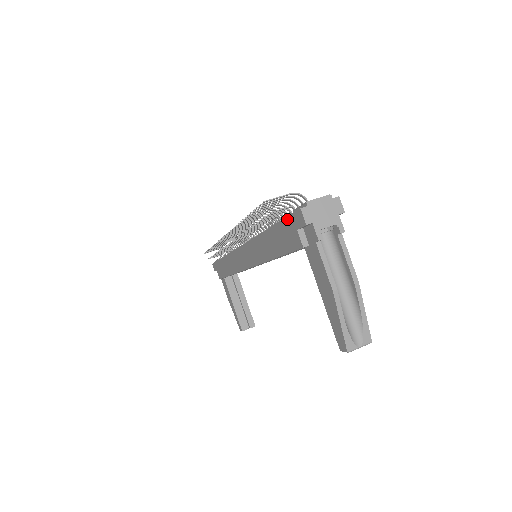
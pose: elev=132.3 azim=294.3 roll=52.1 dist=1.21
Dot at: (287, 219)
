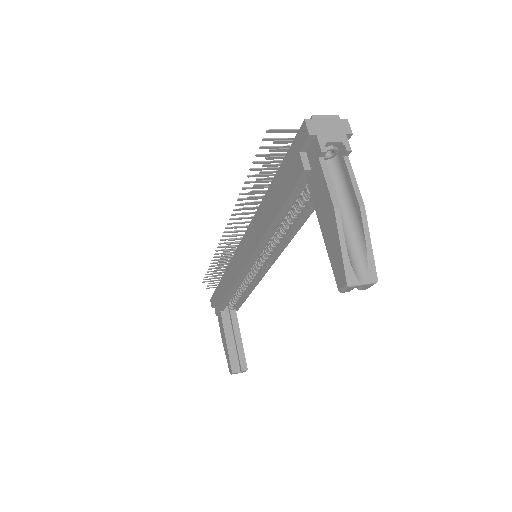
Dot at: (290, 149)
